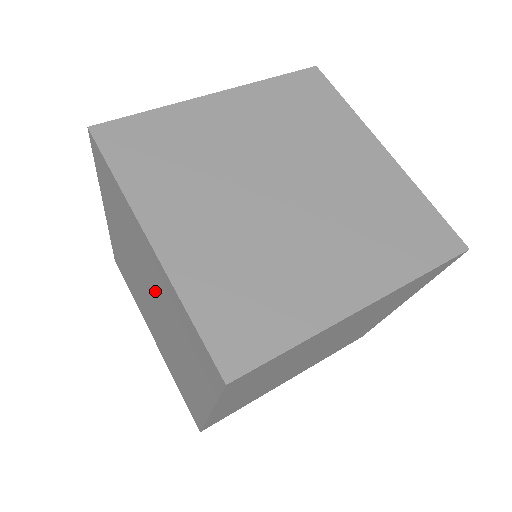
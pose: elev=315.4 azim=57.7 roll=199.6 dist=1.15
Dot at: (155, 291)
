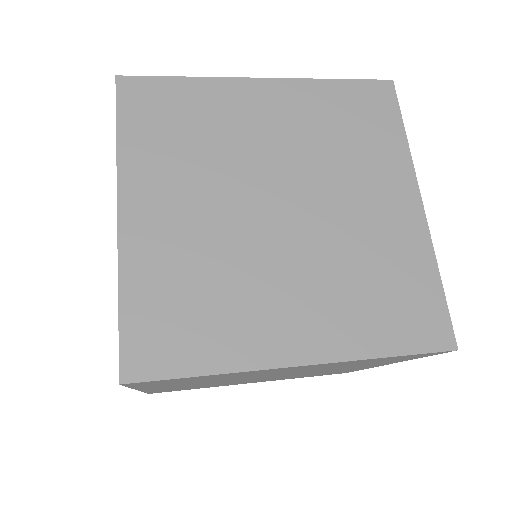
Dot at: occluded
